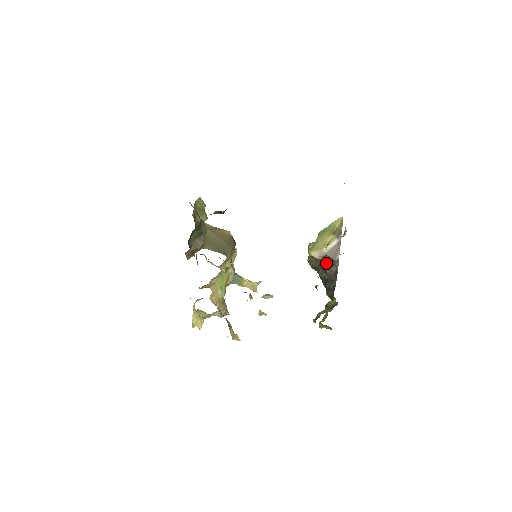
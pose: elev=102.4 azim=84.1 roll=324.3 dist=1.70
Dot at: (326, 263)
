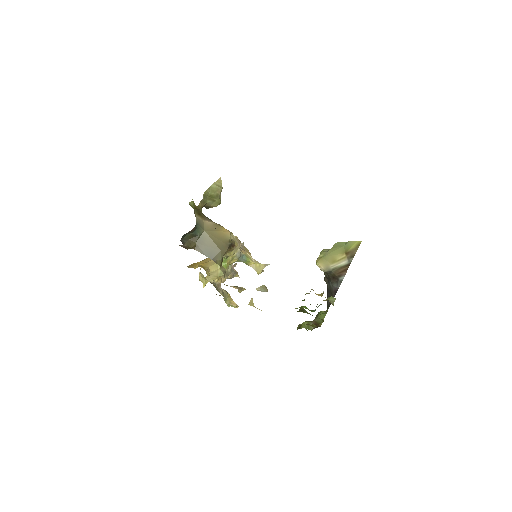
Dot at: (330, 277)
